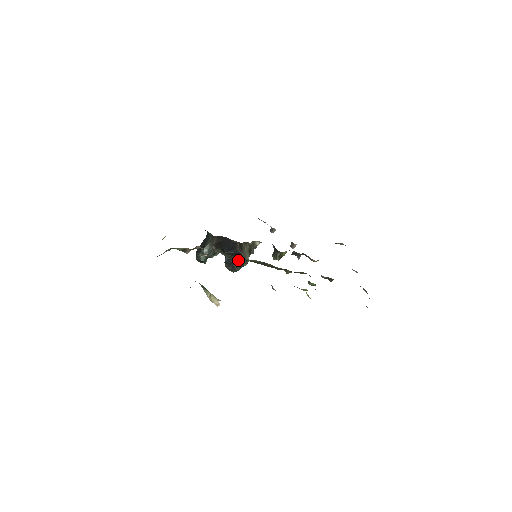
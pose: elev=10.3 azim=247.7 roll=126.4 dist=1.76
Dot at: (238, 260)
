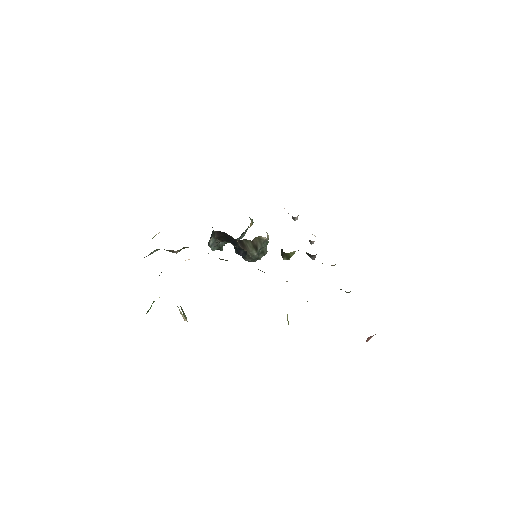
Dot at: (245, 255)
